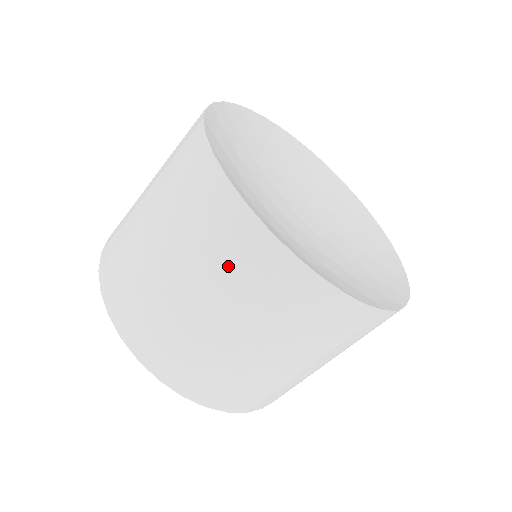
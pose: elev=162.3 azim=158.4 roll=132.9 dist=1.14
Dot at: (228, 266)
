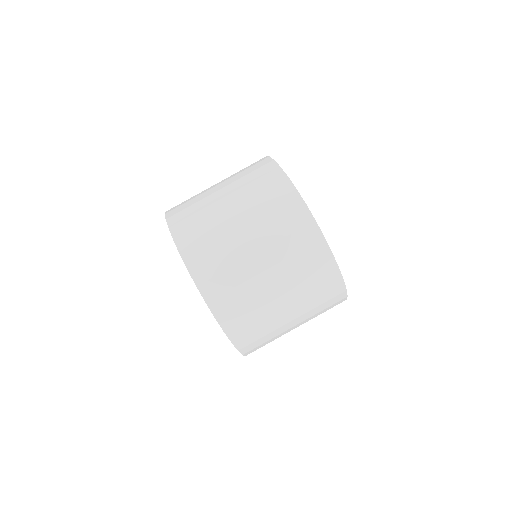
Dot at: (310, 283)
